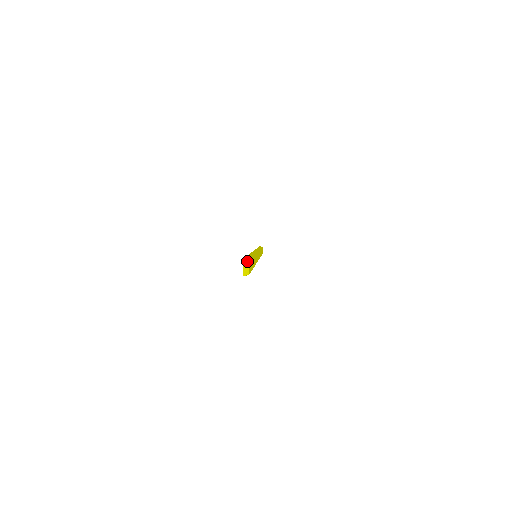
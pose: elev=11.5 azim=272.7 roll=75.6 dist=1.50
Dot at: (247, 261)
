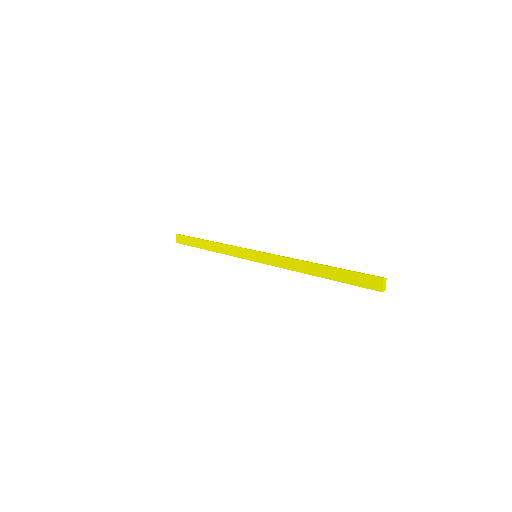
Dot at: (386, 279)
